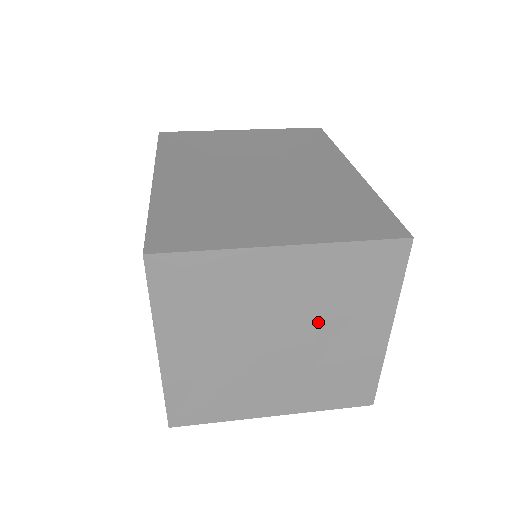
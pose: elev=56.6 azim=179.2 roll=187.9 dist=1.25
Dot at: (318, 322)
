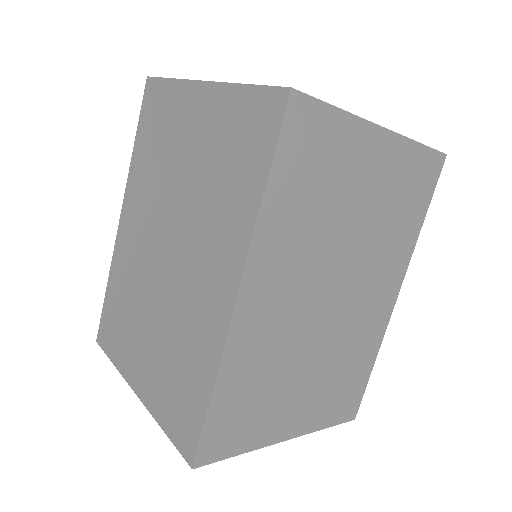
Dot at: occluded
